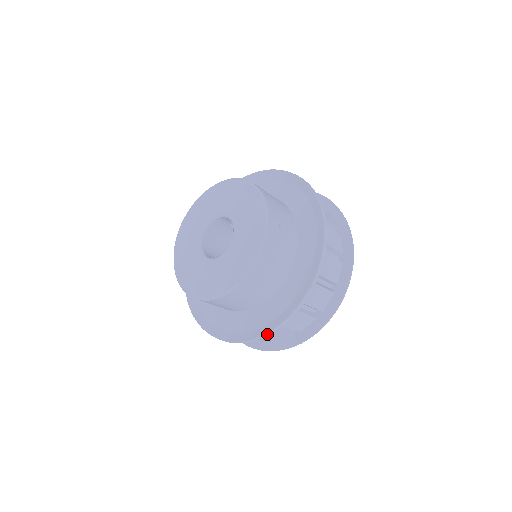
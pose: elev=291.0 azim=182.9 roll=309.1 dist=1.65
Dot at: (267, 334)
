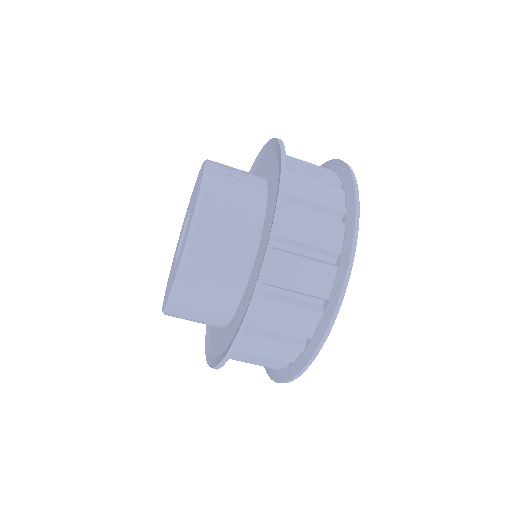
Dot at: (254, 297)
